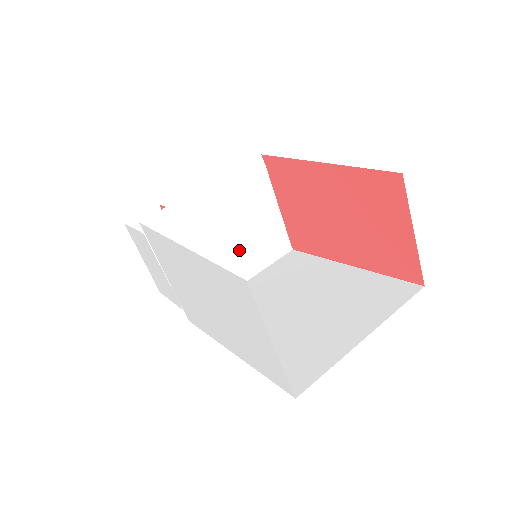
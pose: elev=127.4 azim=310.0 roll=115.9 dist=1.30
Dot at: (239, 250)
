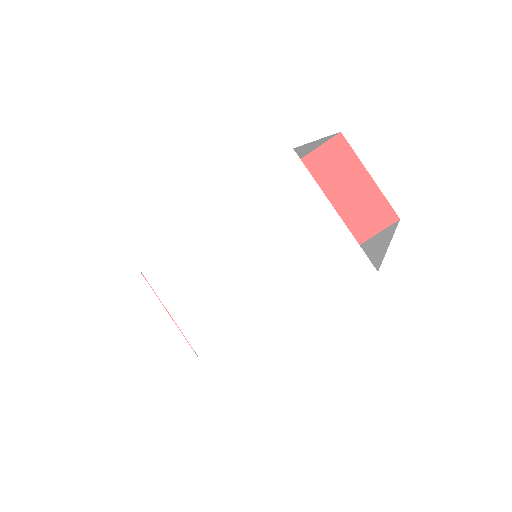
Dot at: occluded
